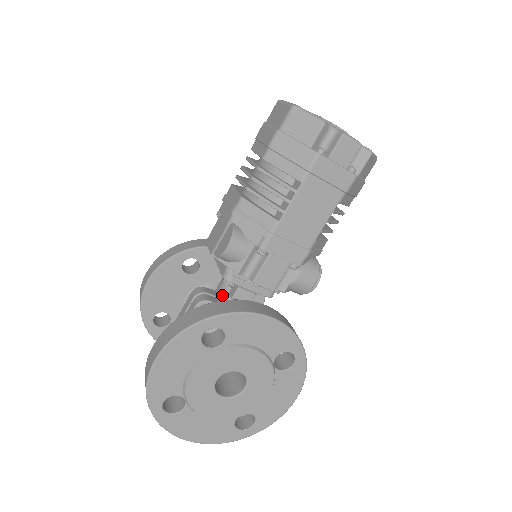
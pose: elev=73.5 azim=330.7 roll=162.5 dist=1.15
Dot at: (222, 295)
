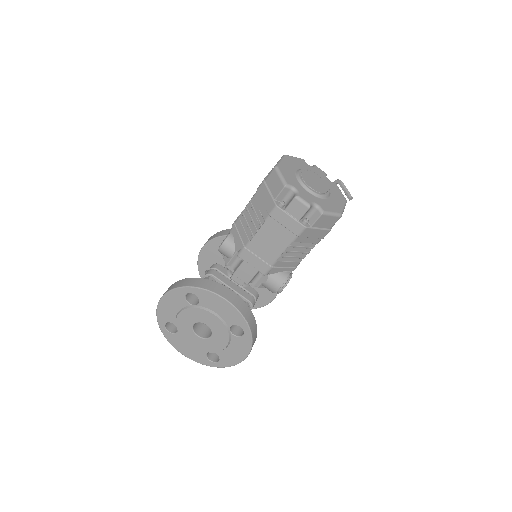
Dot at: (229, 274)
